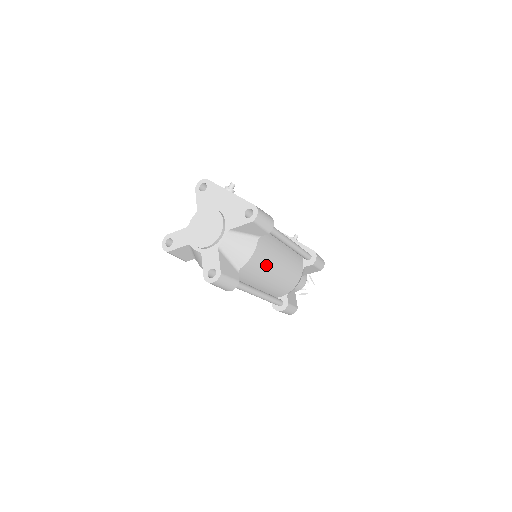
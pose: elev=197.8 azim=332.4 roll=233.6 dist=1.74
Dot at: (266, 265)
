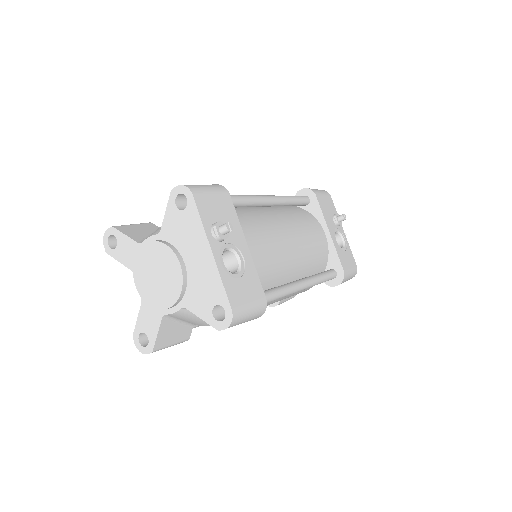
Dot at: occluded
